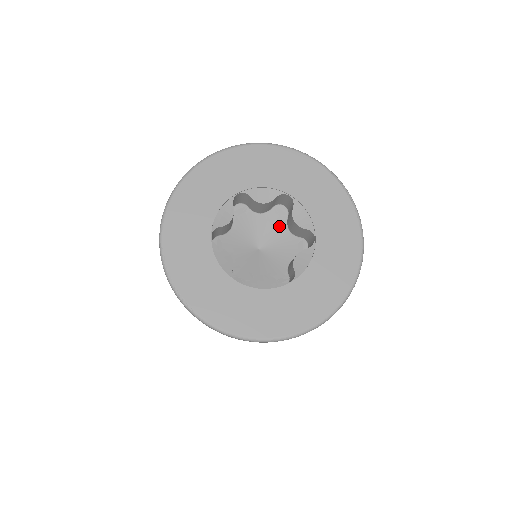
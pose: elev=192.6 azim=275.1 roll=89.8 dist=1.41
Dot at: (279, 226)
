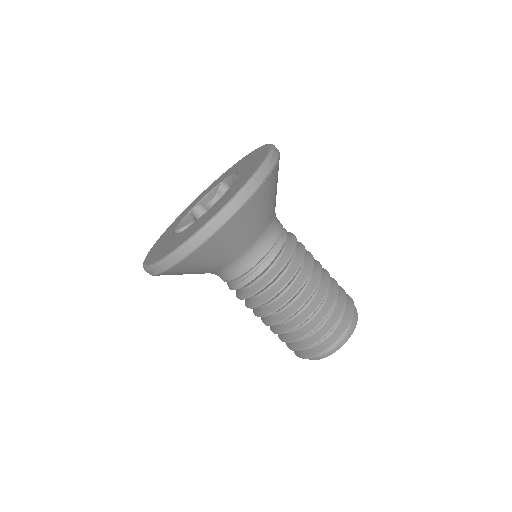
Dot at: occluded
